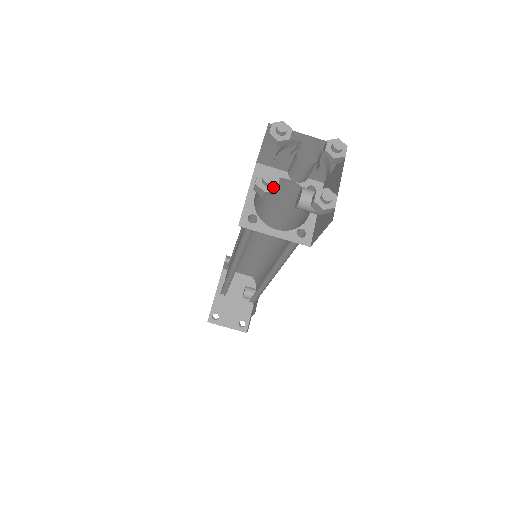
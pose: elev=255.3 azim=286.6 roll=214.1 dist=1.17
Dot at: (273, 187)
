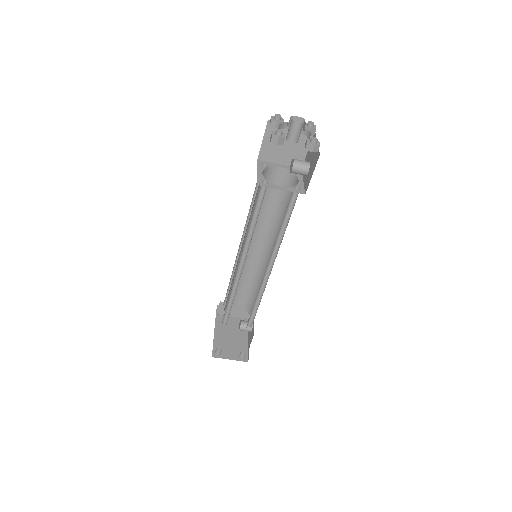
Dot at: (283, 136)
